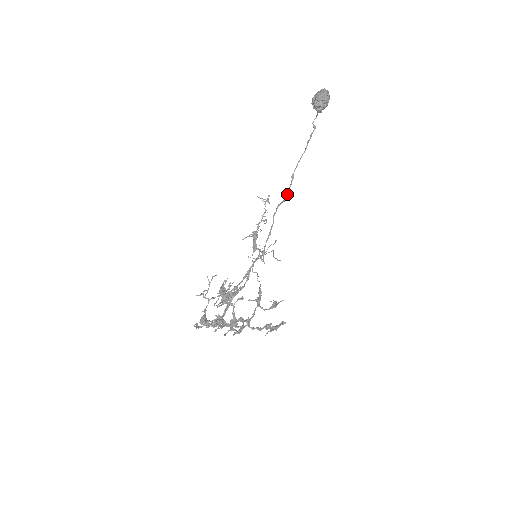
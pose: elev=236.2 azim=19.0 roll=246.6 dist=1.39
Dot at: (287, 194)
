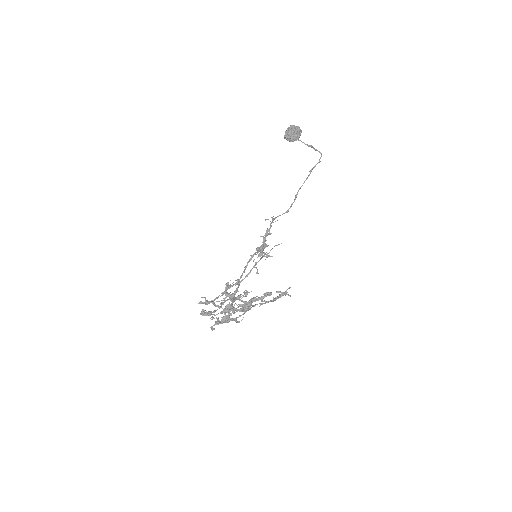
Dot at: (289, 208)
